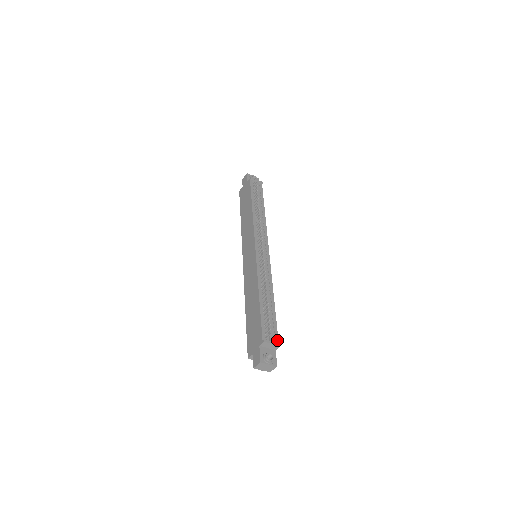
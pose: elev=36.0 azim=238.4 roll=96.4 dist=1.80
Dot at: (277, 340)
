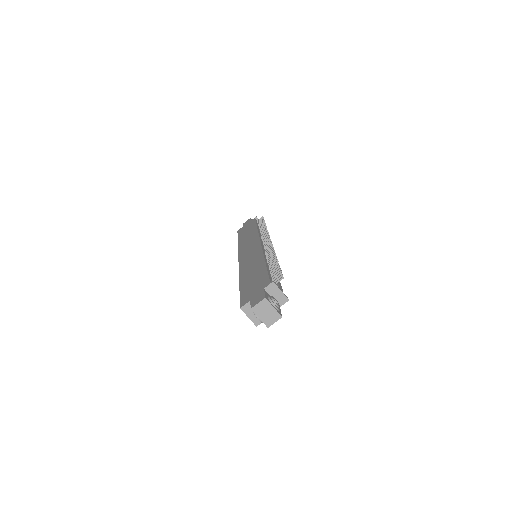
Dot at: occluded
